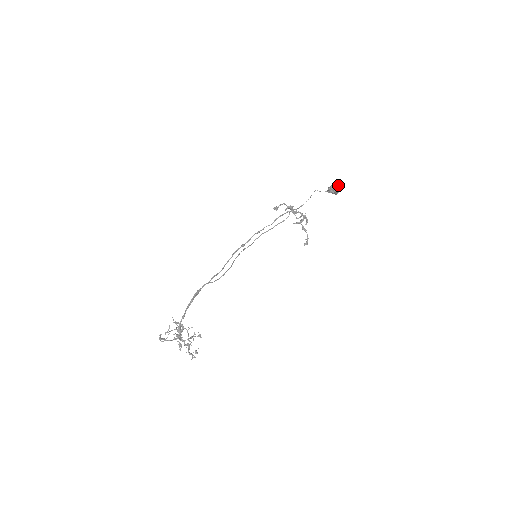
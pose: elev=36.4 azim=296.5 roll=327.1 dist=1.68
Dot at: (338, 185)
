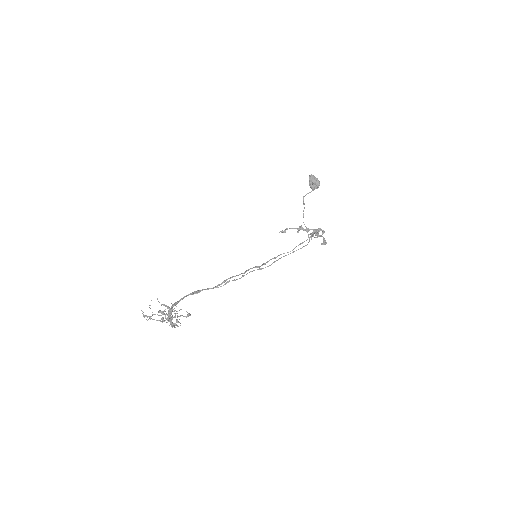
Dot at: (311, 175)
